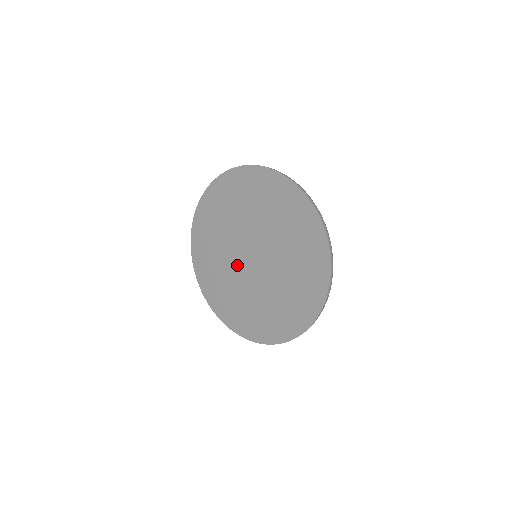
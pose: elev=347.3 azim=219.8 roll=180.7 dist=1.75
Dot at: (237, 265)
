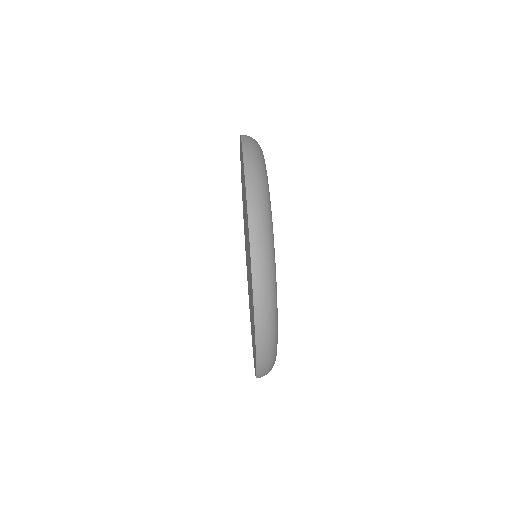
Dot at: occluded
